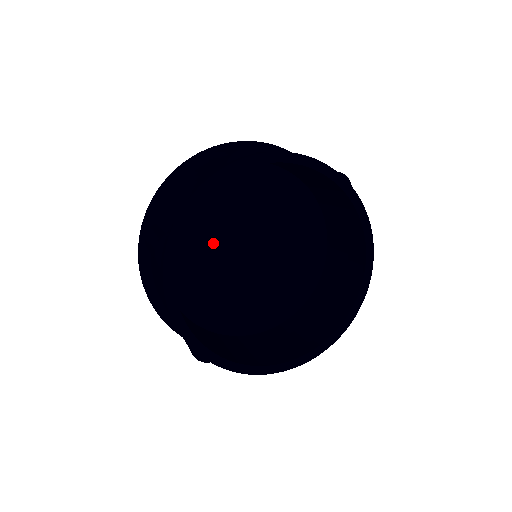
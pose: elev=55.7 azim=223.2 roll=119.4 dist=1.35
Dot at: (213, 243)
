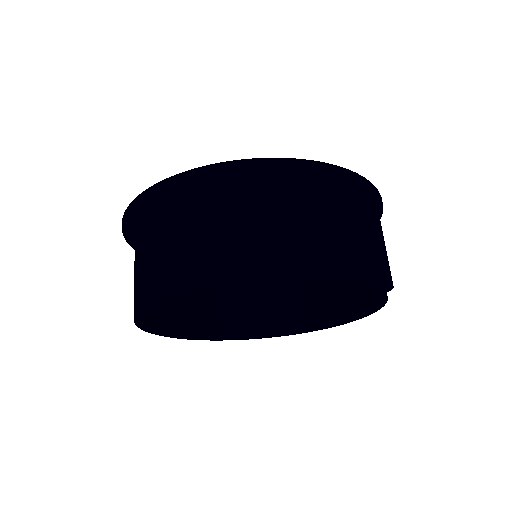
Dot at: occluded
